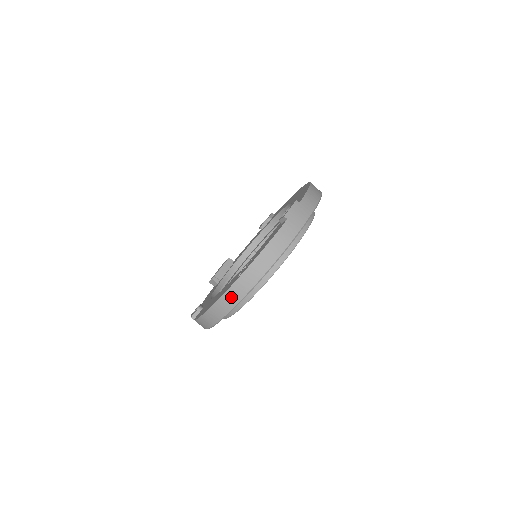
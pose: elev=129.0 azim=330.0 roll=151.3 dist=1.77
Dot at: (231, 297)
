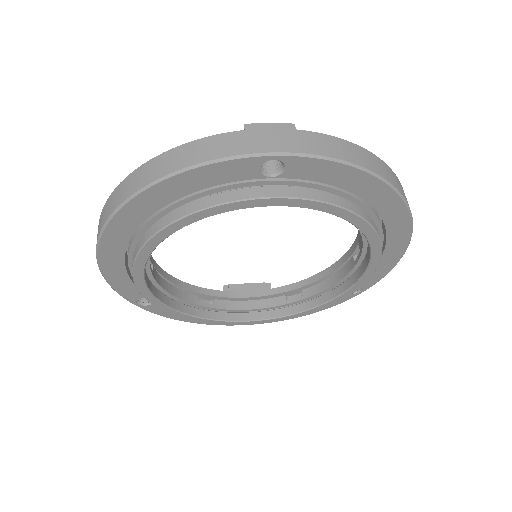
Dot at: (106, 210)
